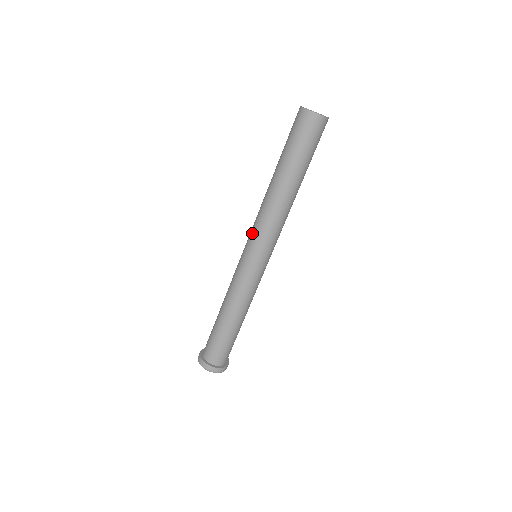
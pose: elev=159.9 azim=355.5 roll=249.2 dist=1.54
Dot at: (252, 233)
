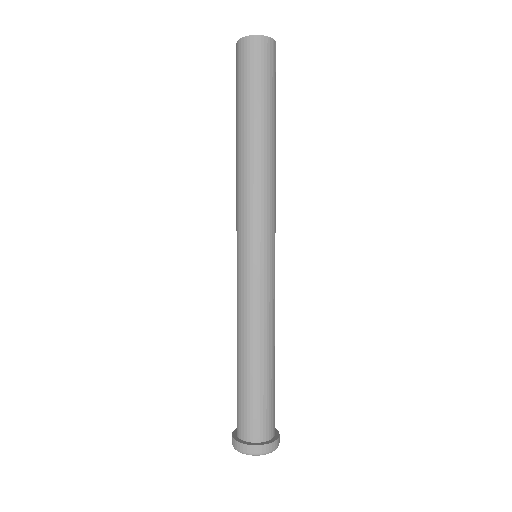
Dot at: (246, 223)
